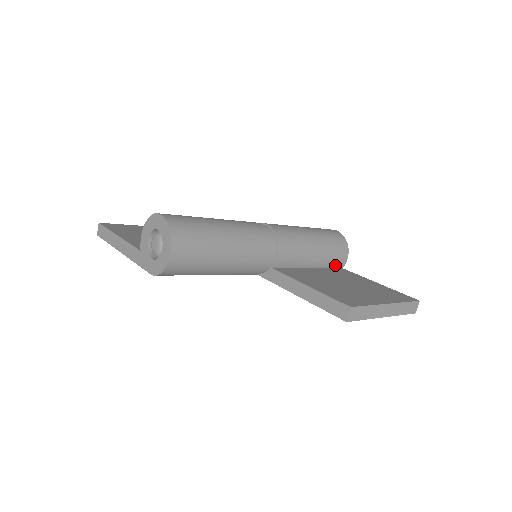
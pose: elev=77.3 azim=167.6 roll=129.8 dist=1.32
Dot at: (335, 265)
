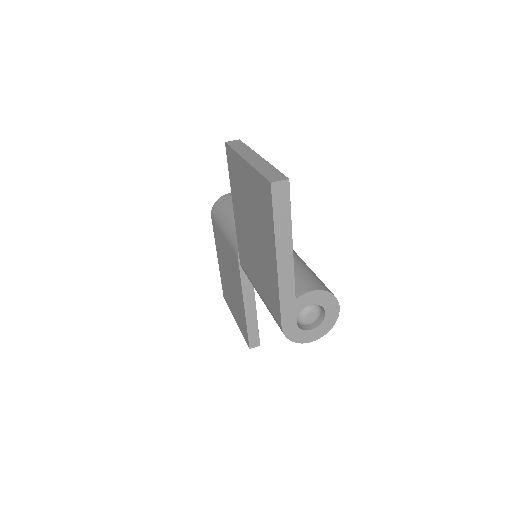
Dot at: occluded
